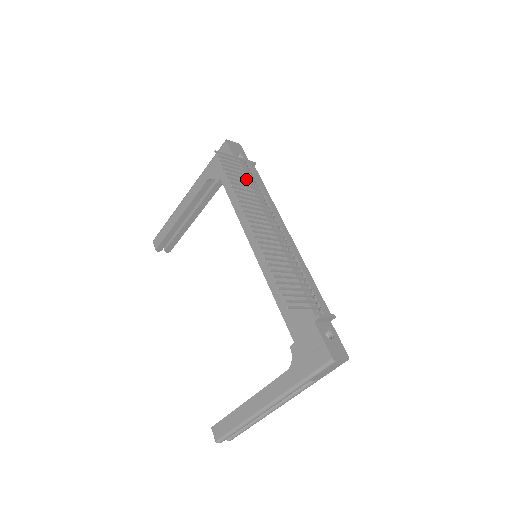
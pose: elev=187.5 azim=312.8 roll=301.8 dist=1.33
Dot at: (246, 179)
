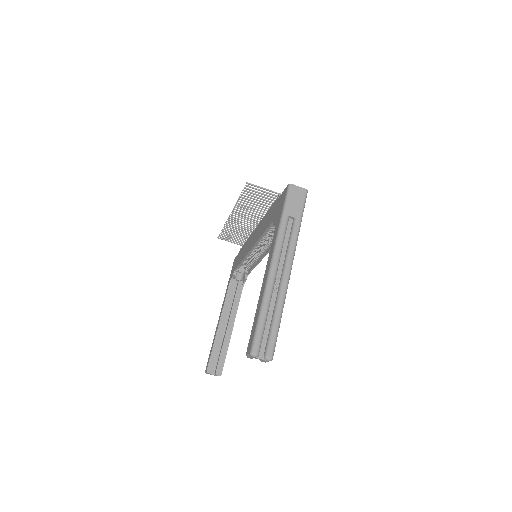
Dot at: (239, 237)
